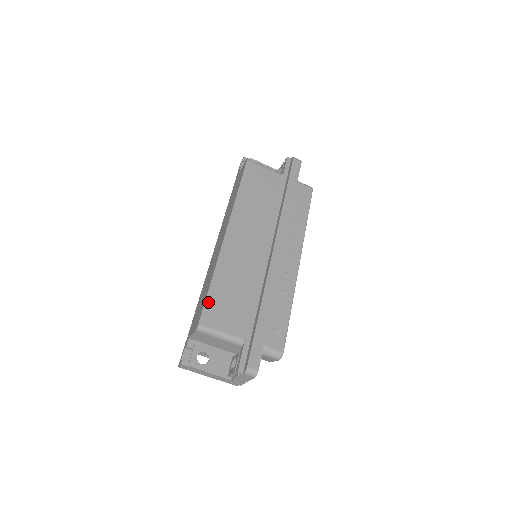
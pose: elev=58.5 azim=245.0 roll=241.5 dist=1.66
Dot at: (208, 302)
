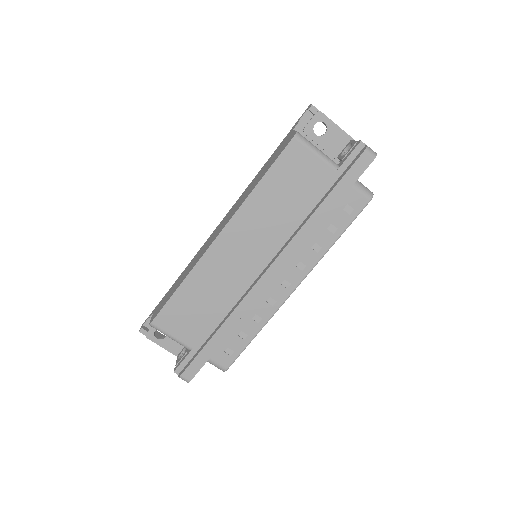
Dot at: (168, 306)
